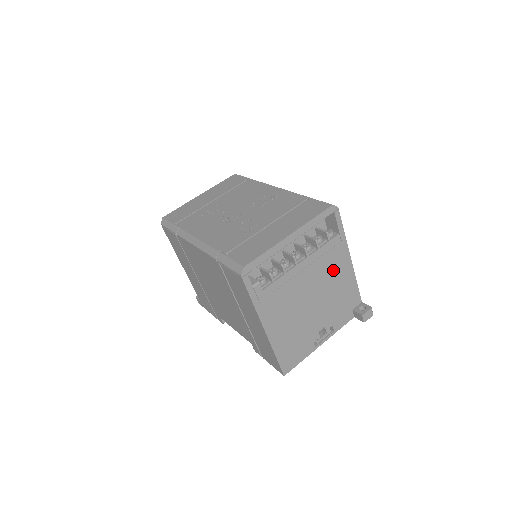
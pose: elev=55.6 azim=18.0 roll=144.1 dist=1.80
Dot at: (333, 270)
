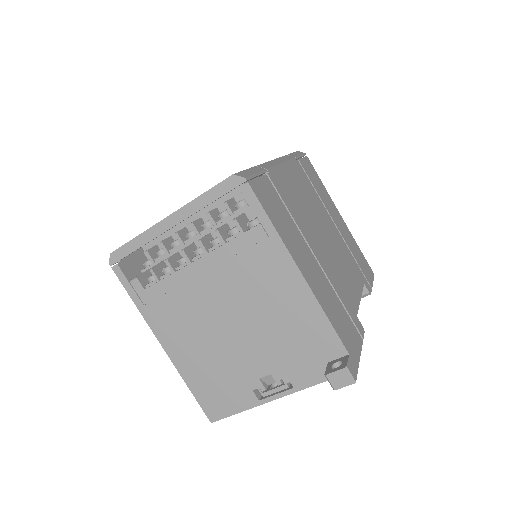
Dot at: (264, 283)
